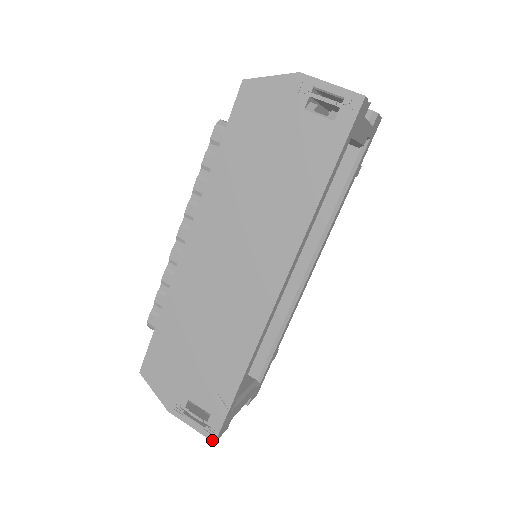
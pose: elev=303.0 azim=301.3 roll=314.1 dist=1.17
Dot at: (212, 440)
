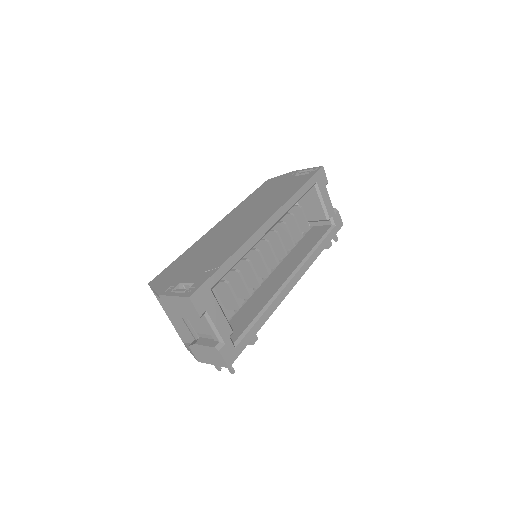
Dot at: (187, 296)
